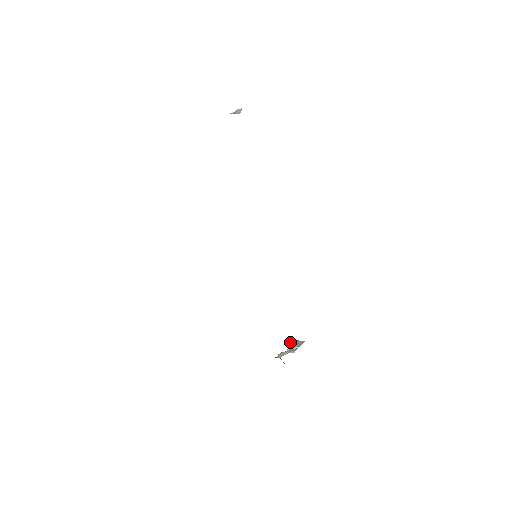
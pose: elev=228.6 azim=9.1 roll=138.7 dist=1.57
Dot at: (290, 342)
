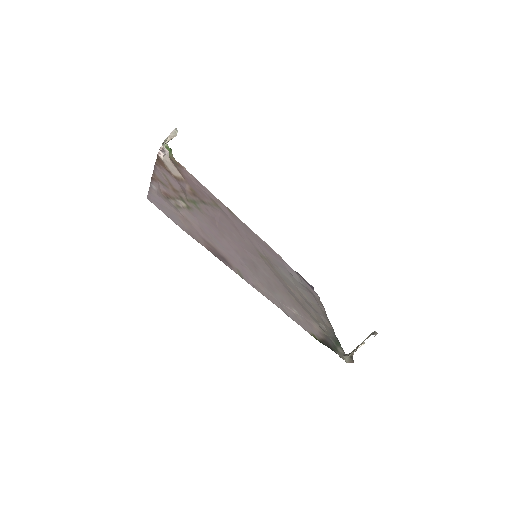
Dot at: occluded
